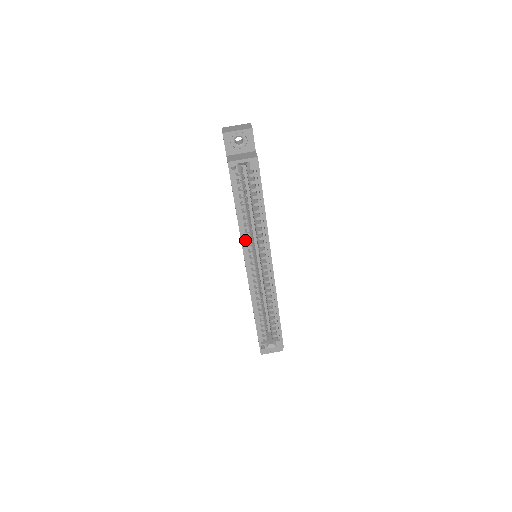
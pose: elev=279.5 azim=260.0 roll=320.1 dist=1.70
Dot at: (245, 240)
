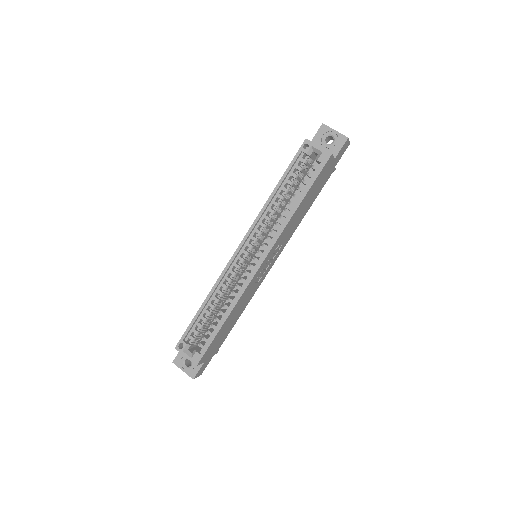
Dot at: (260, 221)
